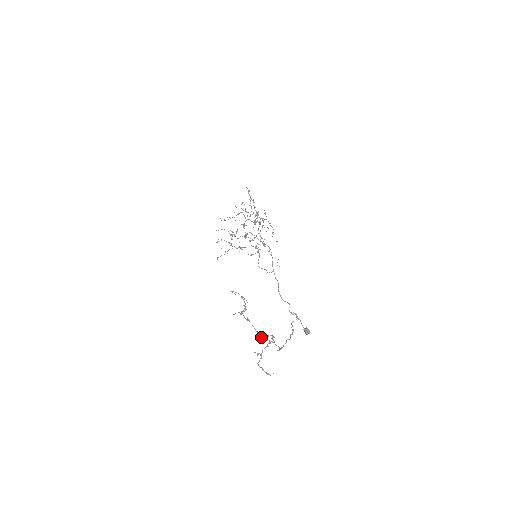
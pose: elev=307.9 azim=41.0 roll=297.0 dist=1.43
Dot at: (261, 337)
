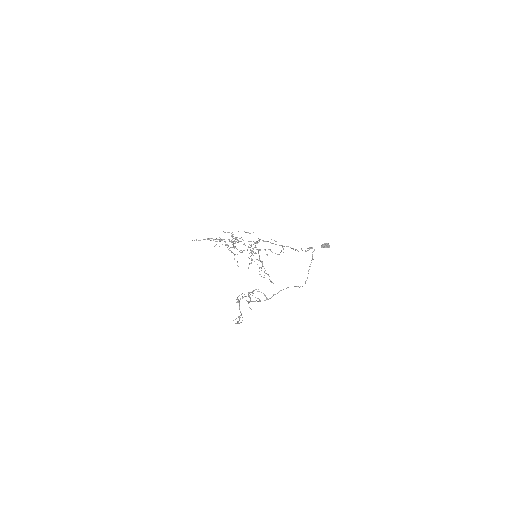
Dot at: (258, 301)
